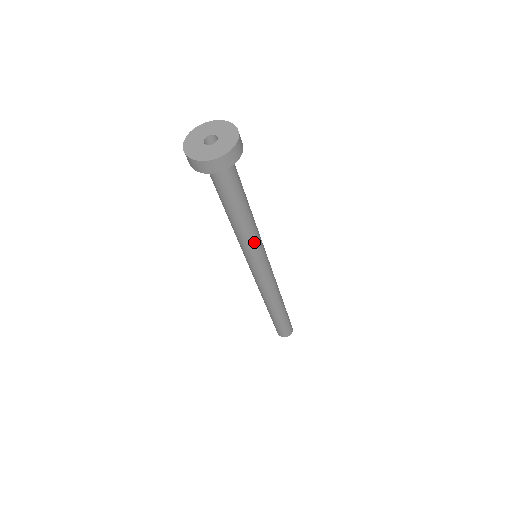
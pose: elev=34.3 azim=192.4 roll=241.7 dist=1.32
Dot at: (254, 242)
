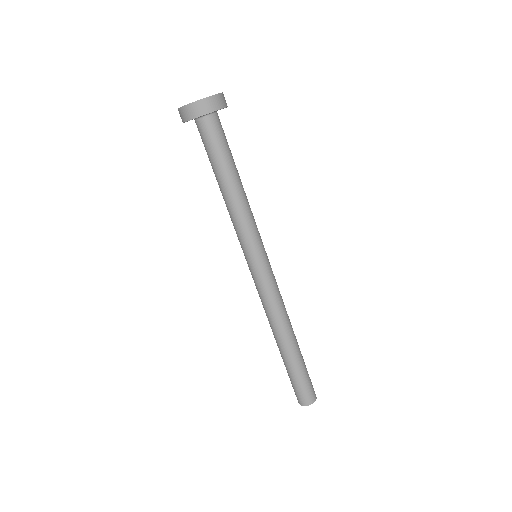
Dot at: (245, 226)
